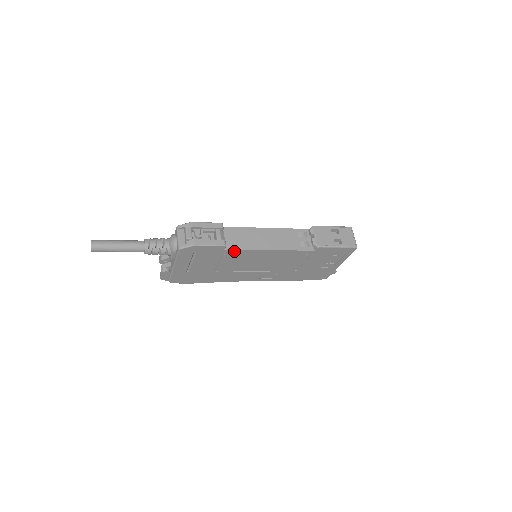
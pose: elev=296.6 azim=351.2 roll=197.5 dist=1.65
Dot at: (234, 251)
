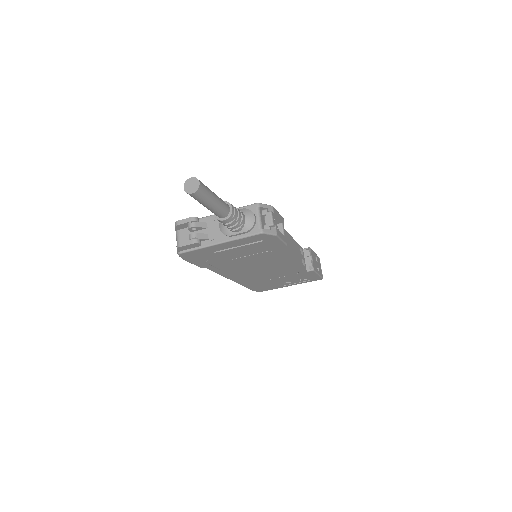
Dot at: (280, 251)
